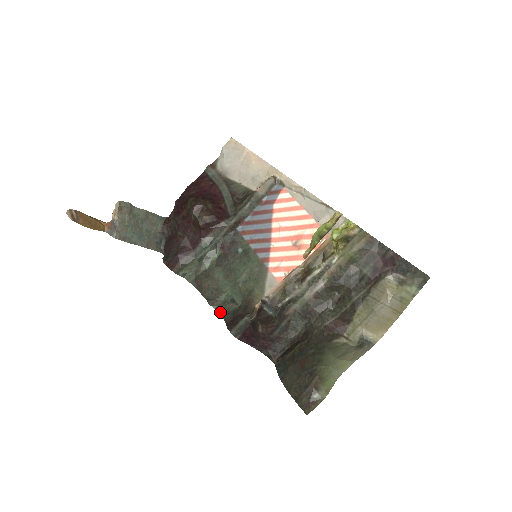
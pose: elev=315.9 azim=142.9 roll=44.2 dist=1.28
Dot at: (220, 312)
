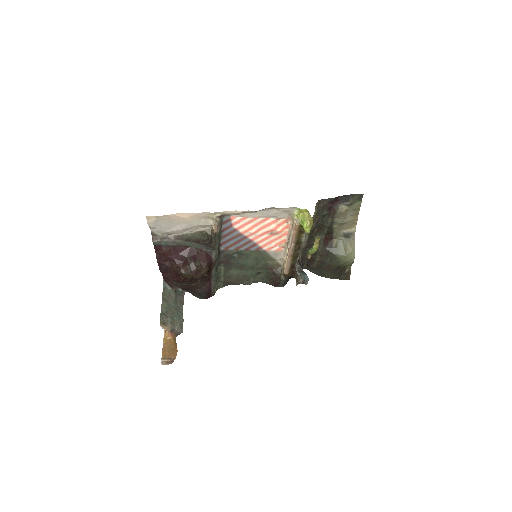
Dot at: occluded
